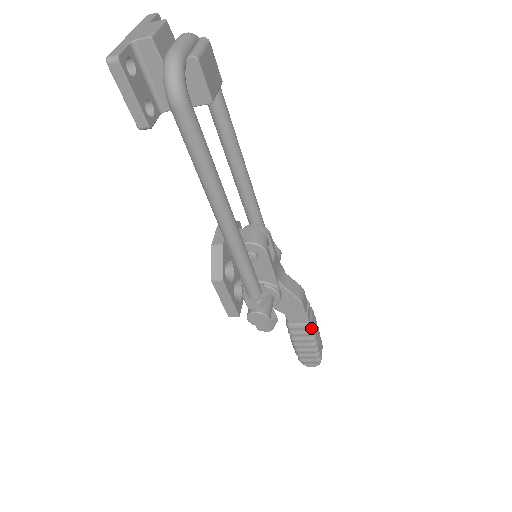
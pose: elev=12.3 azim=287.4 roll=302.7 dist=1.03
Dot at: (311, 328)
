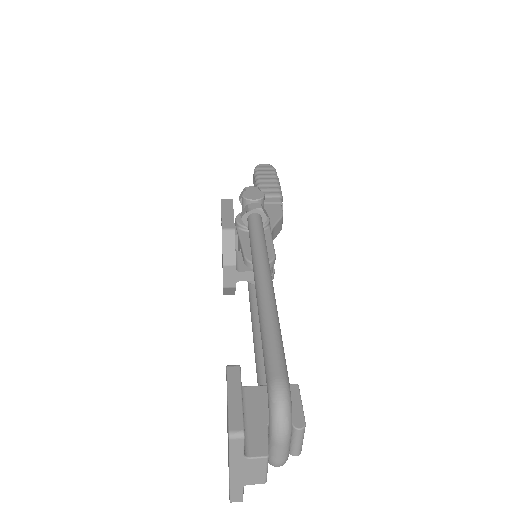
Dot at: occluded
